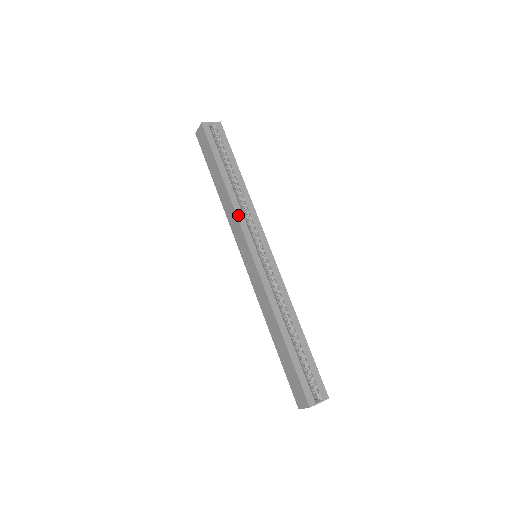
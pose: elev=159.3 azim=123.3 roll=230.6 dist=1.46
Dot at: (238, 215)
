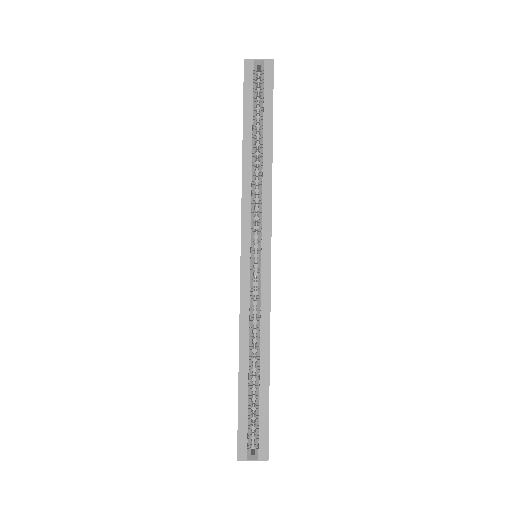
Dot at: (244, 199)
